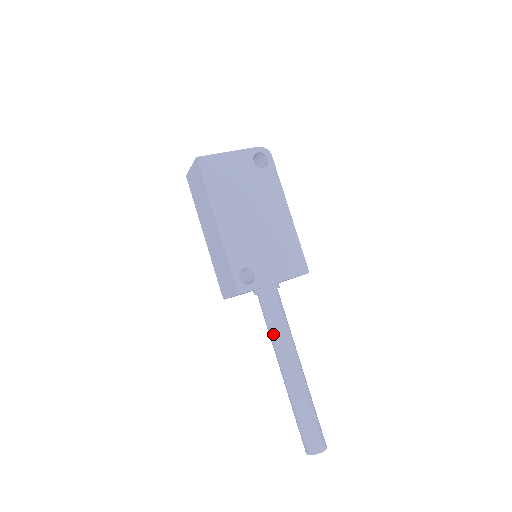
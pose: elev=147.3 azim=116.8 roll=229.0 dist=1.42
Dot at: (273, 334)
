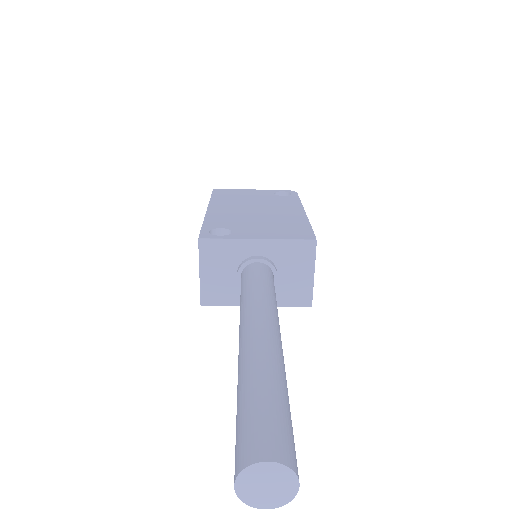
Dot at: (242, 300)
